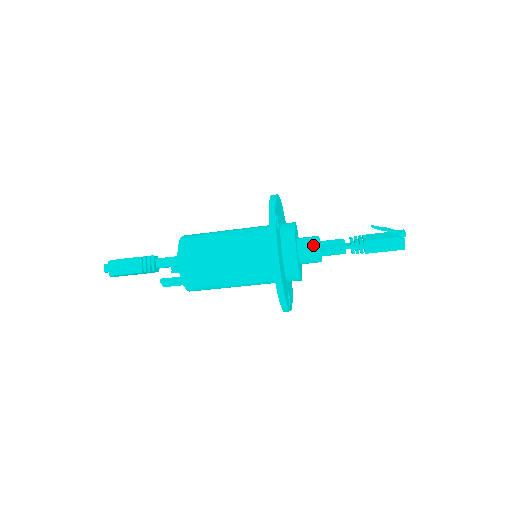
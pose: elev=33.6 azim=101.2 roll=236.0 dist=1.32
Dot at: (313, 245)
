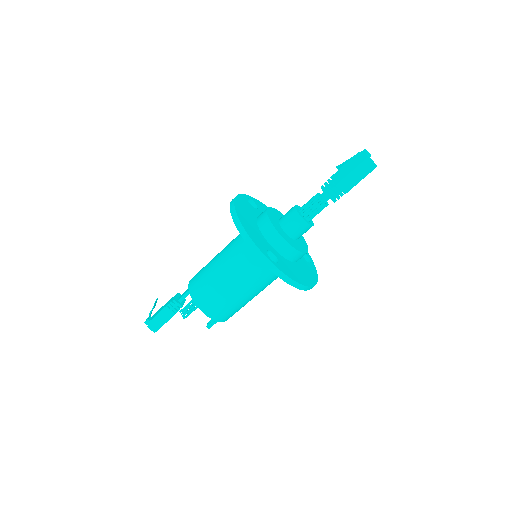
Dot at: (290, 209)
